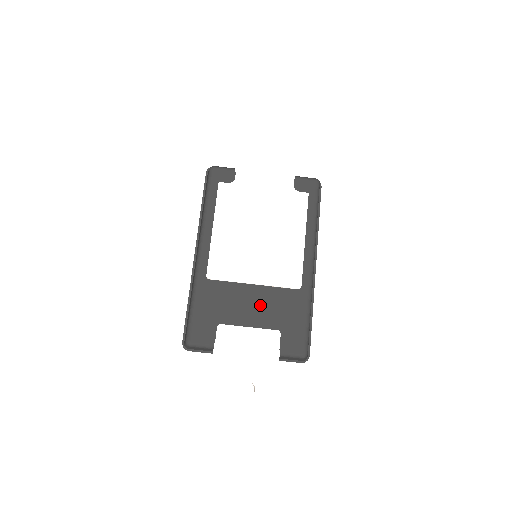
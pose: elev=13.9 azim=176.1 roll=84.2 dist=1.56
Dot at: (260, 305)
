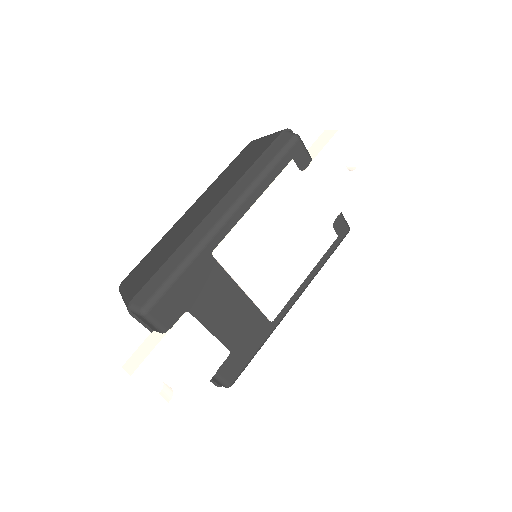
Dot at: (233, 316)
